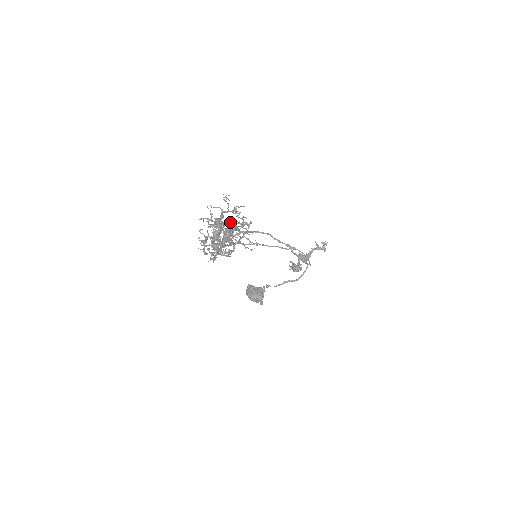
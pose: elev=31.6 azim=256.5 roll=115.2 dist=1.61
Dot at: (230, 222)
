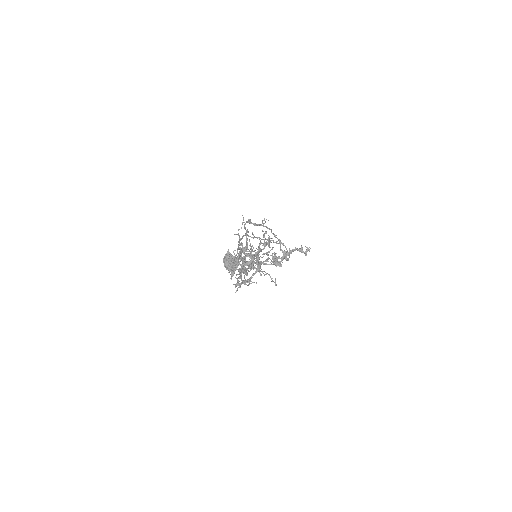
Dot at: (249, 220)
